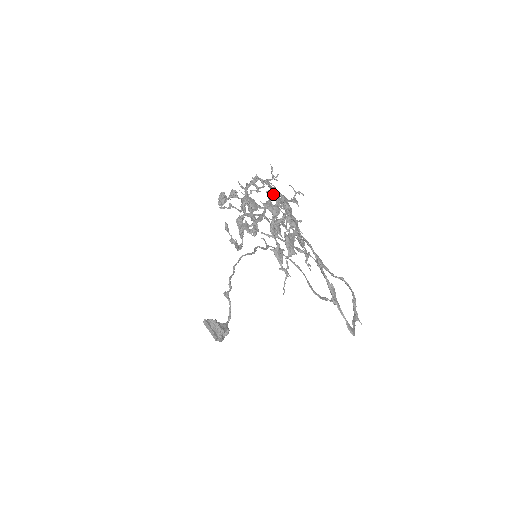
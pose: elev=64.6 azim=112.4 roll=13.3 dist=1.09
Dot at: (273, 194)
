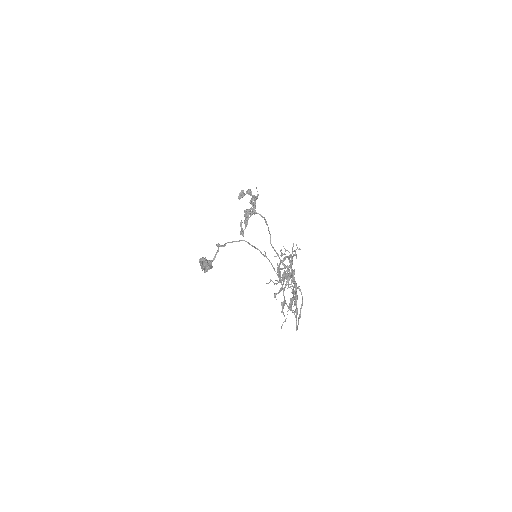
Dot at: (290, 265)
